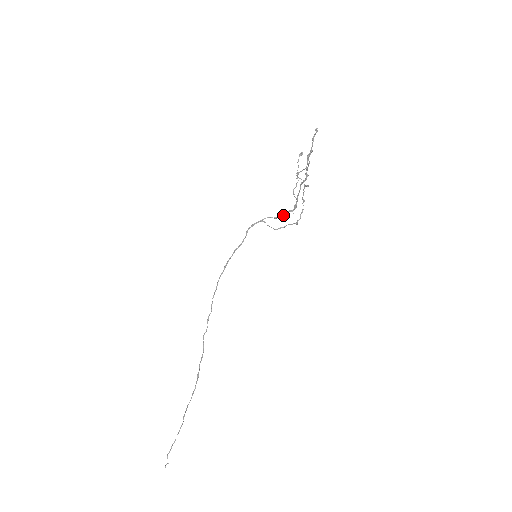
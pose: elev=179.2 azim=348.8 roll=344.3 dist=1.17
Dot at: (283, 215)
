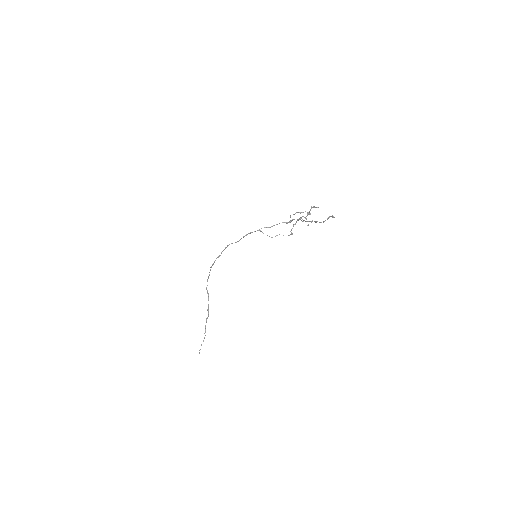
Dot at: occluded
